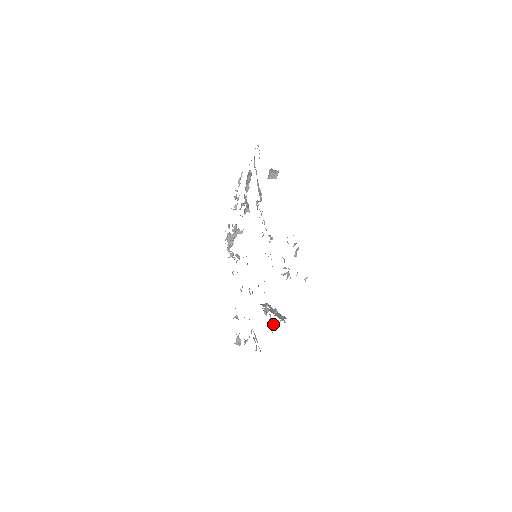
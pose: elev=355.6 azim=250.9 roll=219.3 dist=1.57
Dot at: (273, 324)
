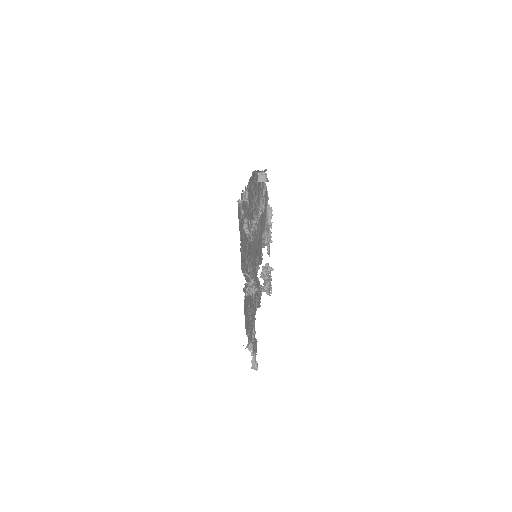
Dot at: occluded
